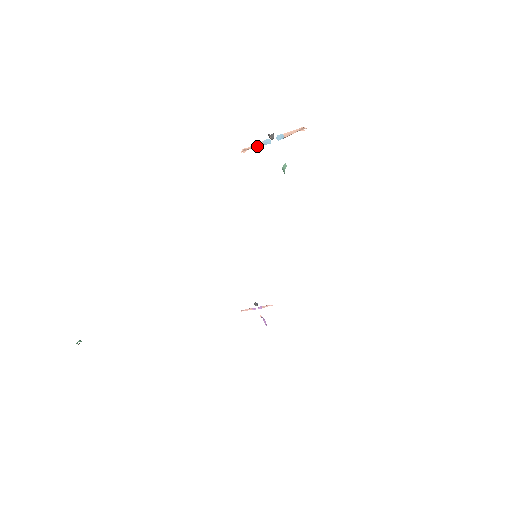
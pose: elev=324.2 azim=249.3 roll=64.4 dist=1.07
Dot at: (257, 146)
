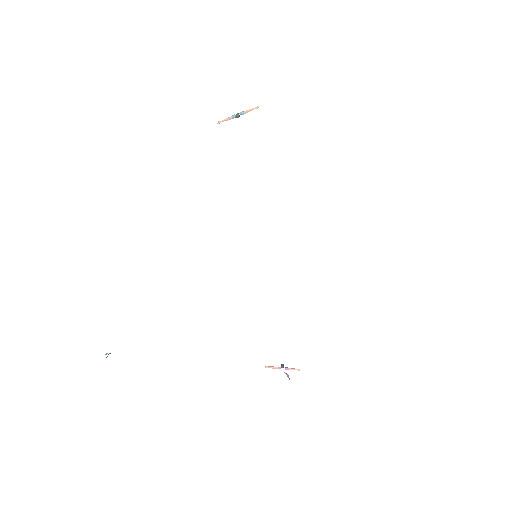
Dot at: (227, 119)
